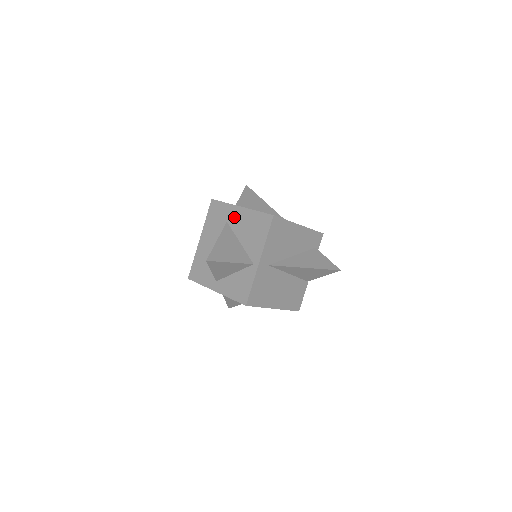
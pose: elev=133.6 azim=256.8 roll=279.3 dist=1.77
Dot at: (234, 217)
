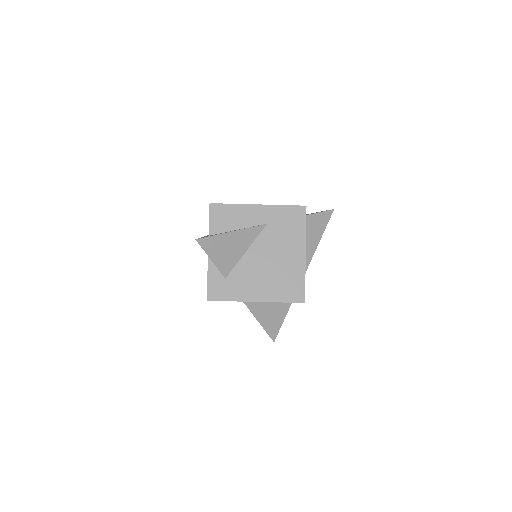
Dot at: occluded
